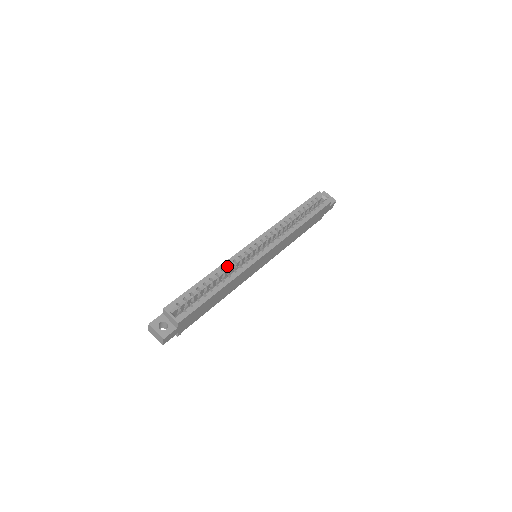
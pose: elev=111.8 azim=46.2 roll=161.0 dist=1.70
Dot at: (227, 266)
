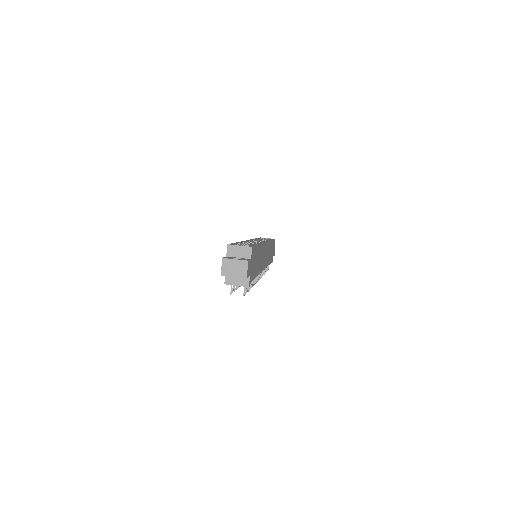
Dot at: (247, 242)
